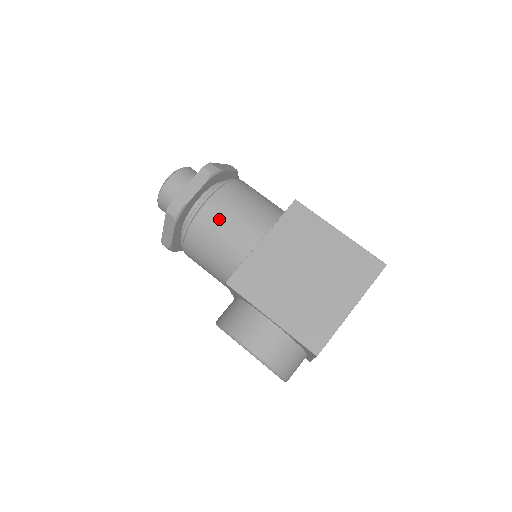
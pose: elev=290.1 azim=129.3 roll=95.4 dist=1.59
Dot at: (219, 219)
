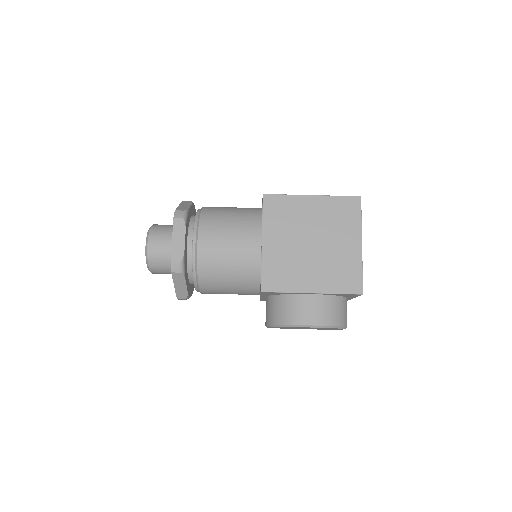
Dot at: (218, 249)
